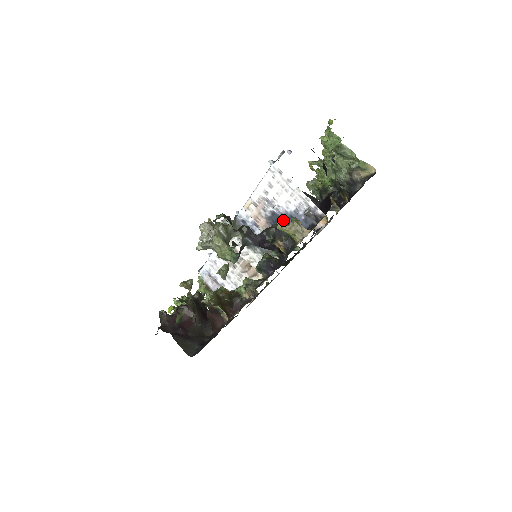
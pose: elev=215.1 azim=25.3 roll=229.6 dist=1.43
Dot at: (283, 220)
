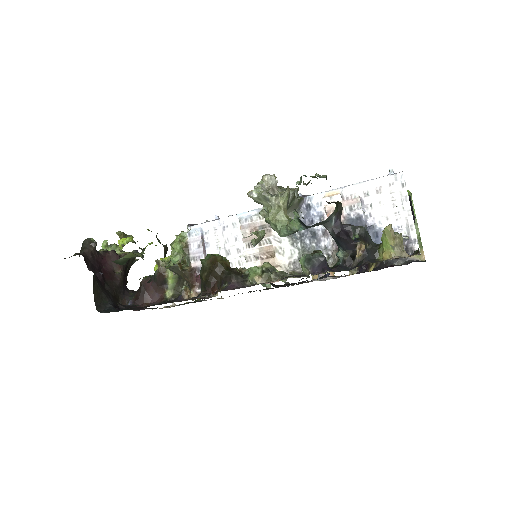
Dot at: occluded
